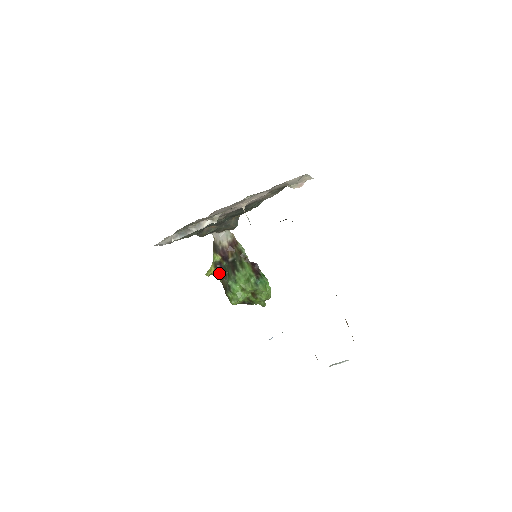
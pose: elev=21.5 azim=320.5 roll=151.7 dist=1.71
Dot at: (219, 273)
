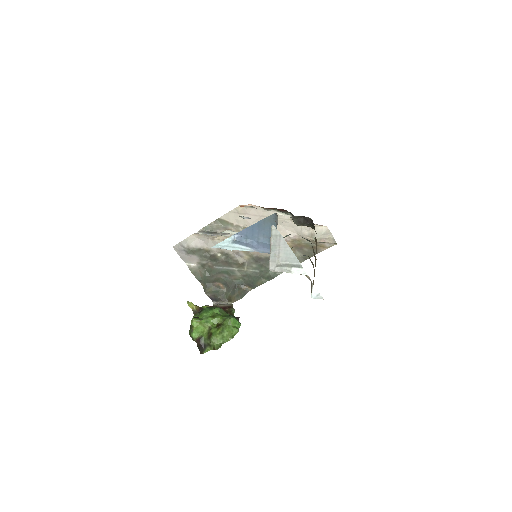
Dot at: occluded
